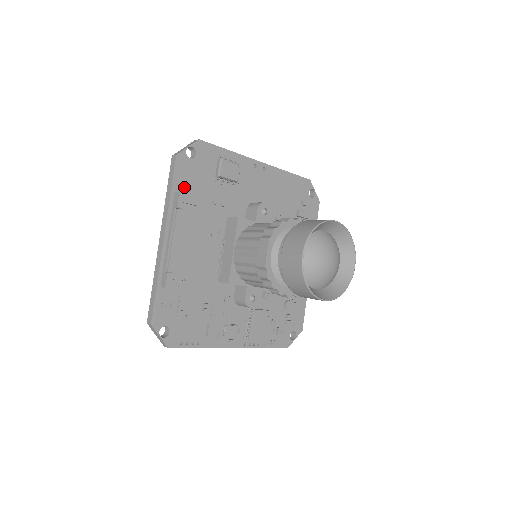
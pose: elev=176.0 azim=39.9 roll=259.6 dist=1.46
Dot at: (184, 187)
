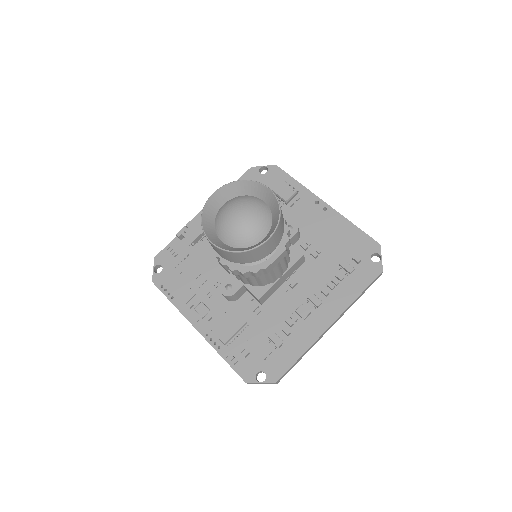
Dot at: occluded
